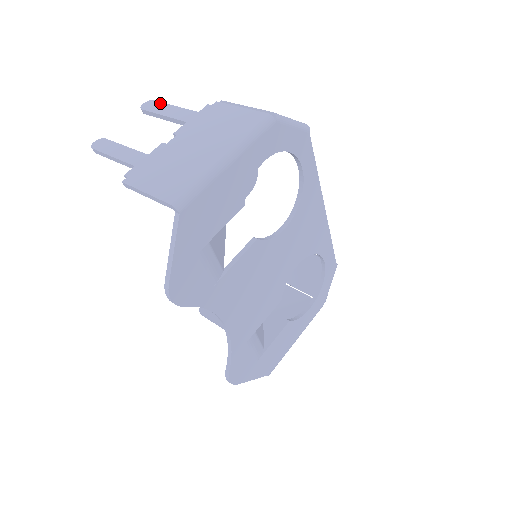
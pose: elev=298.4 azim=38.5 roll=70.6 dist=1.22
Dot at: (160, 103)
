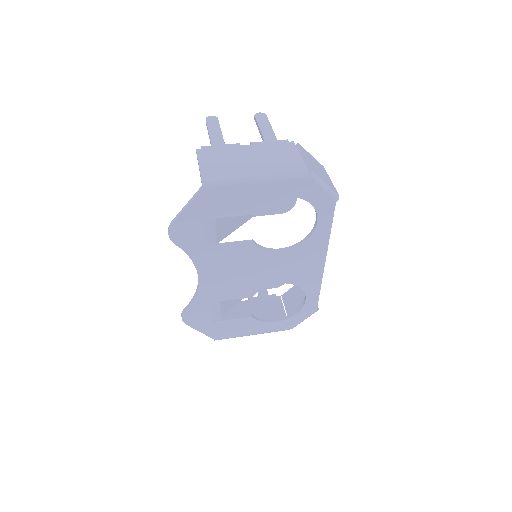
Dot at: (267, 119)
